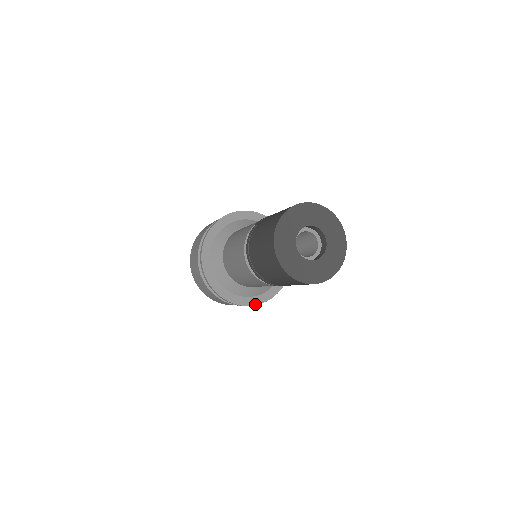
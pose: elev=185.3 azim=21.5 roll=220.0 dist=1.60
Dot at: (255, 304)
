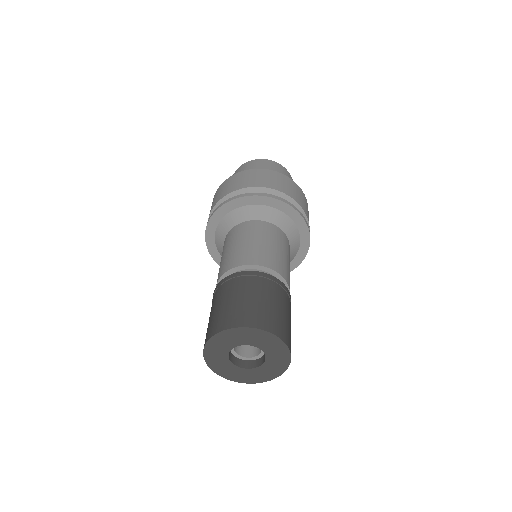
Dot at: (299, 264)
